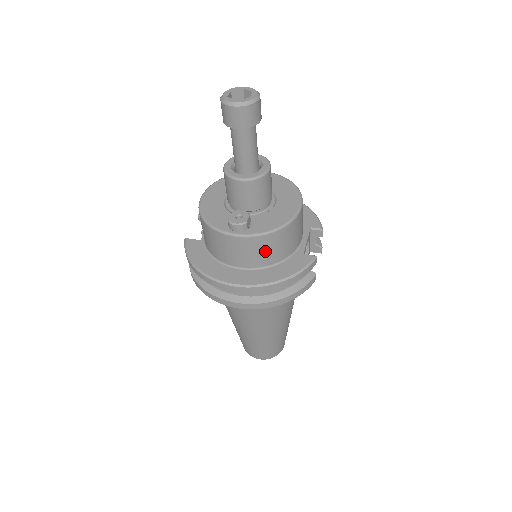
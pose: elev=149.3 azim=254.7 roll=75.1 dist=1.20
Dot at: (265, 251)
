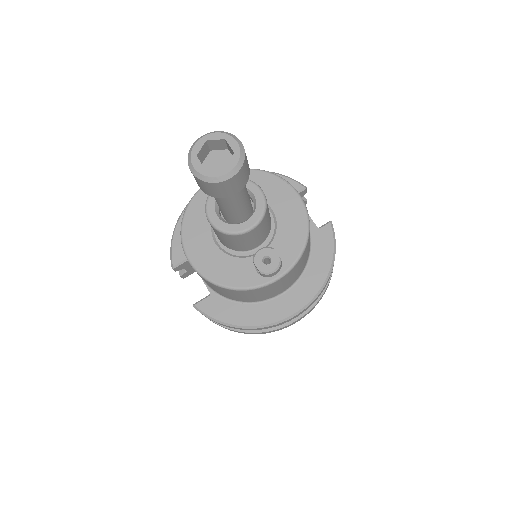
Dot at: (302, 264)
